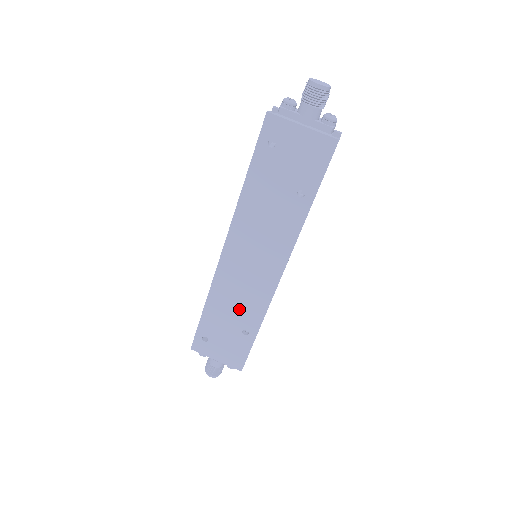
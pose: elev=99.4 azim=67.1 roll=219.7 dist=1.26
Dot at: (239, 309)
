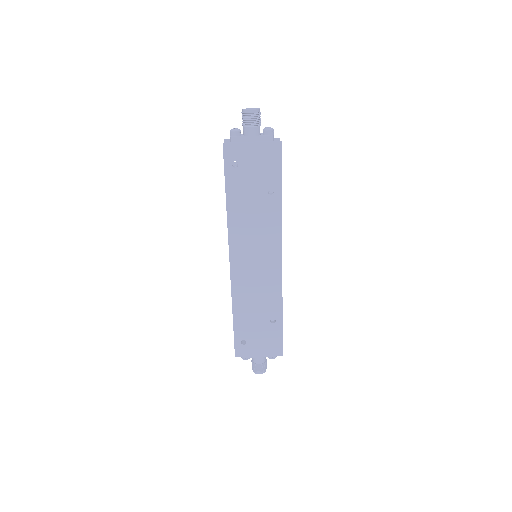
Dot at: (260, 303)
